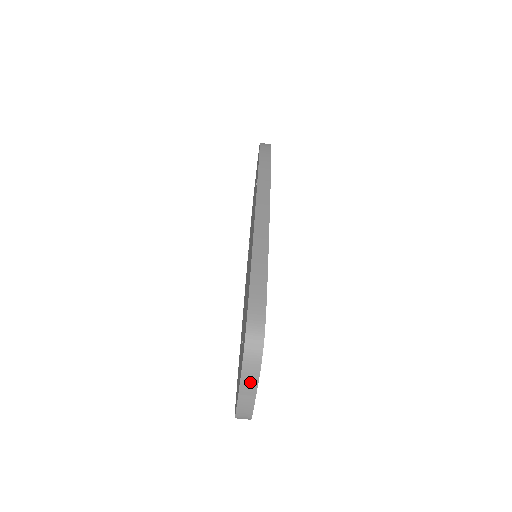
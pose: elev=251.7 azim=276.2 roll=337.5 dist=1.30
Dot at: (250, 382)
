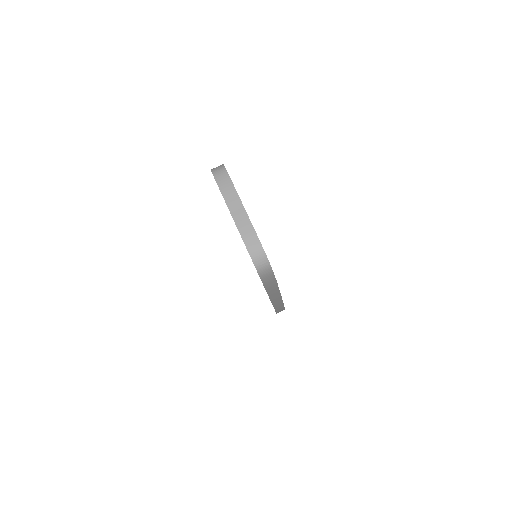
Dot at: (230, 194)
